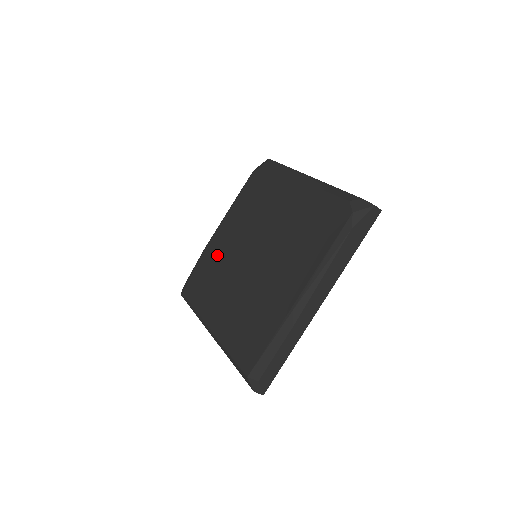
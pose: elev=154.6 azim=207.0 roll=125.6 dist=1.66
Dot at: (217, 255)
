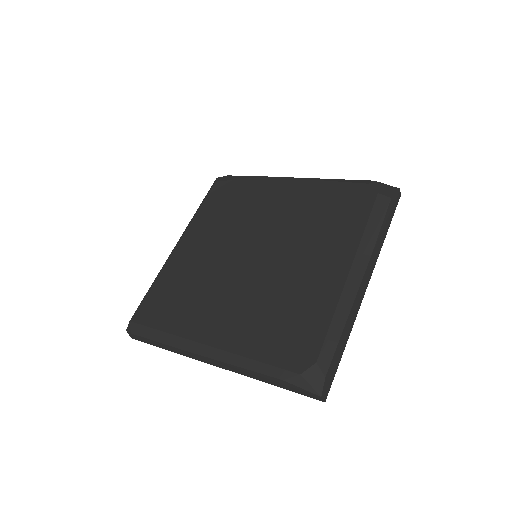
Dot at: (257, 201)
